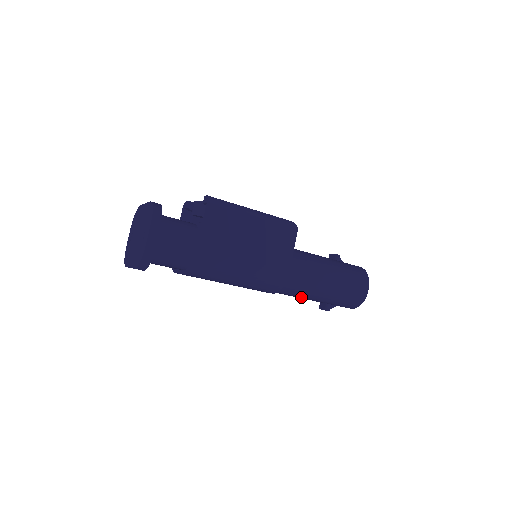
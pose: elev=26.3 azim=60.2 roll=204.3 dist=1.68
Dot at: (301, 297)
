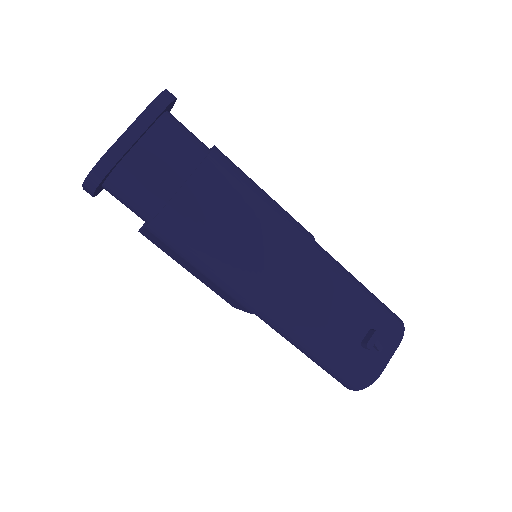
Dot at: (338, 283)
